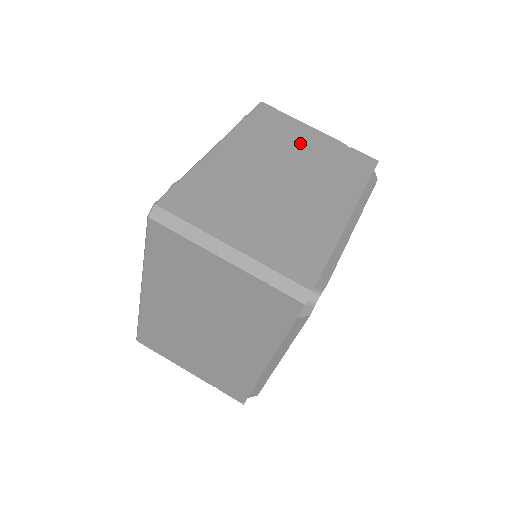
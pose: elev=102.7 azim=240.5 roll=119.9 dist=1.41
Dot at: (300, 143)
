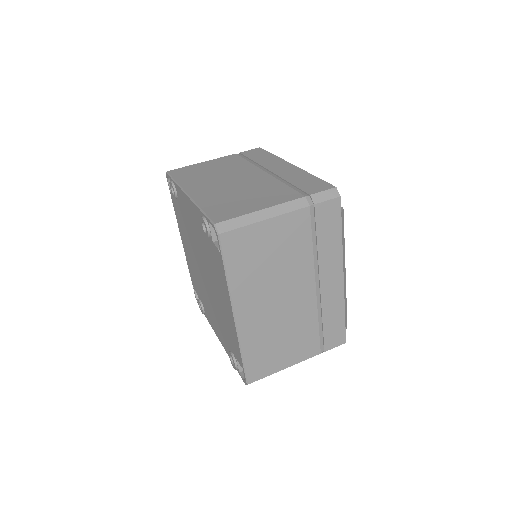
Dot at: (218, 167)
